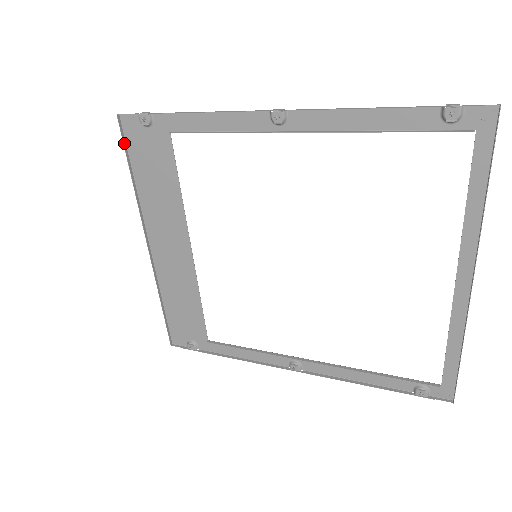
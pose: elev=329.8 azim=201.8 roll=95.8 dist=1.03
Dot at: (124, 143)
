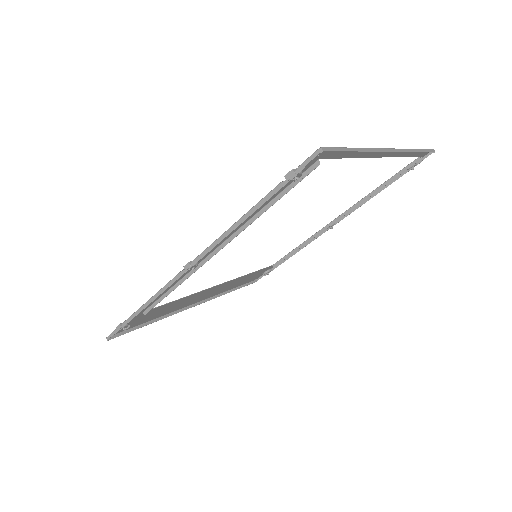
Dot at: (127, 332)
